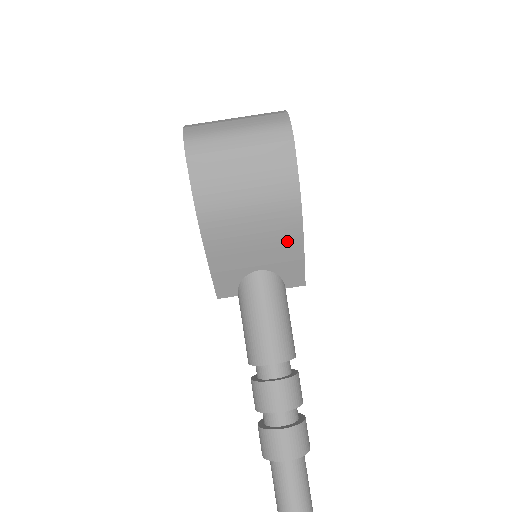
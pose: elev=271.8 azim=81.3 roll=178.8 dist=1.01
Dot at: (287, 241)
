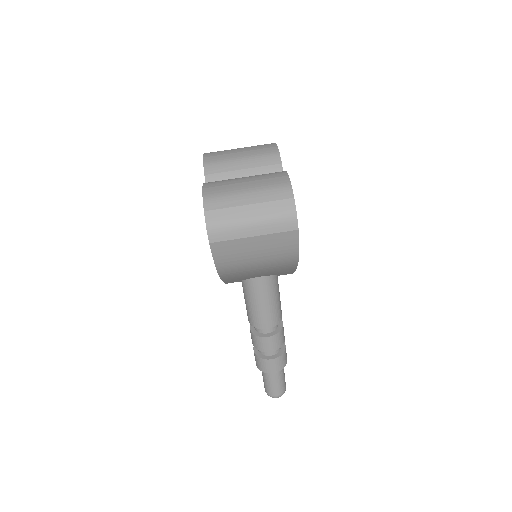
Dot at: (284, 270)
